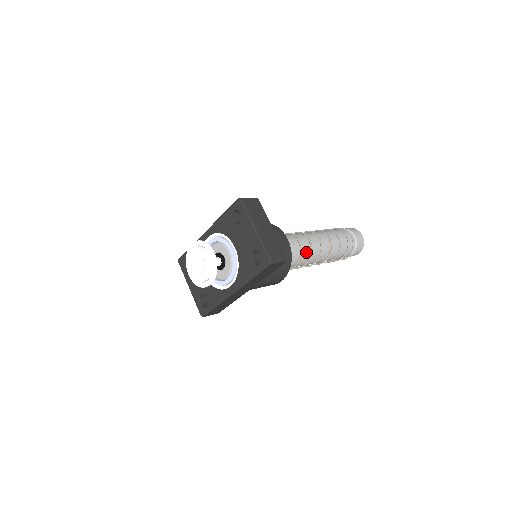
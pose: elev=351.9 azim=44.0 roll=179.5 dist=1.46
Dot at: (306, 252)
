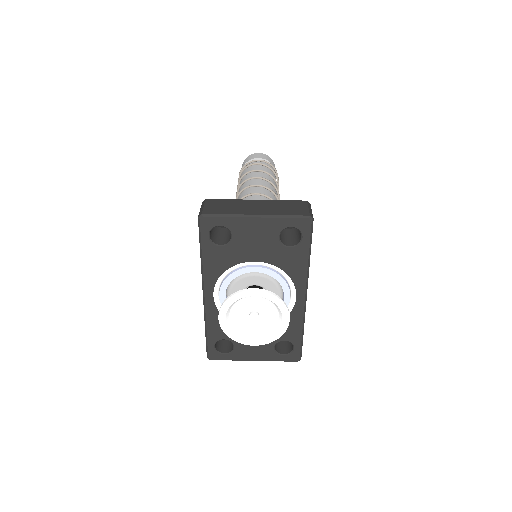
Dot at: occluded
